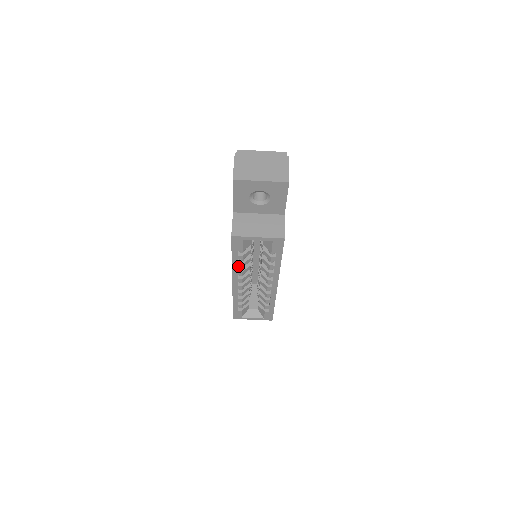
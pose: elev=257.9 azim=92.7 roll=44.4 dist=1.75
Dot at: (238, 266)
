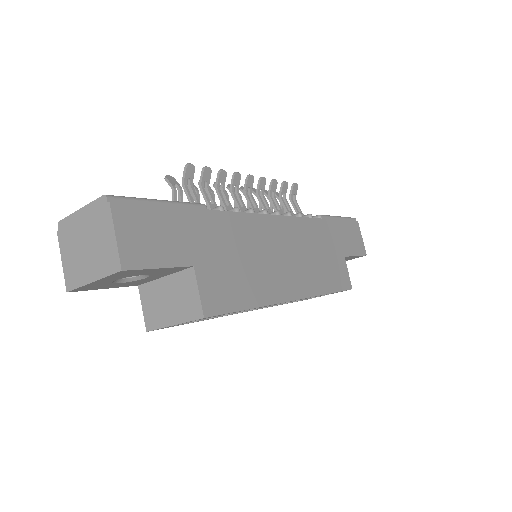
Dot at: occluded
